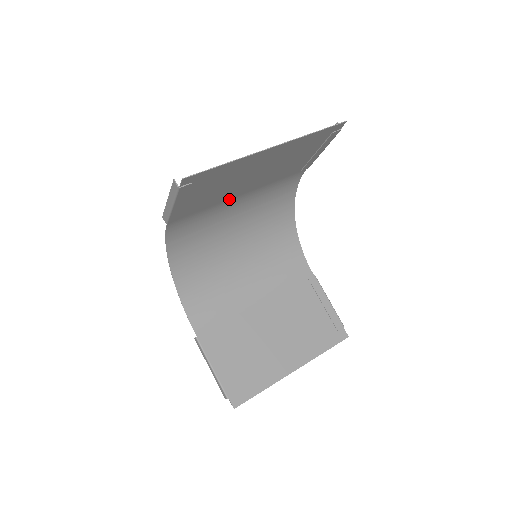
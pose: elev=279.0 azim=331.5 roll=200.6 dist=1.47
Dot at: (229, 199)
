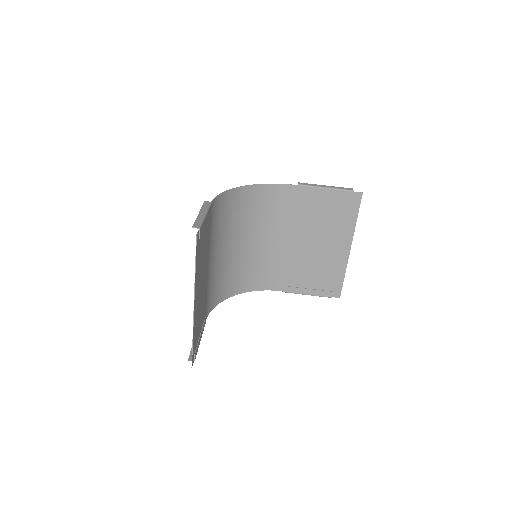
Dot at: (207, 277)
